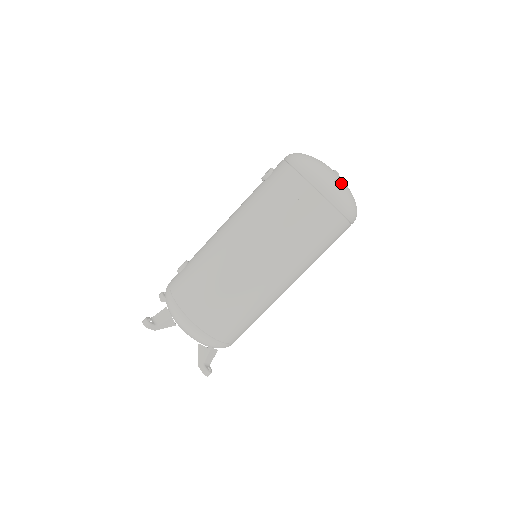
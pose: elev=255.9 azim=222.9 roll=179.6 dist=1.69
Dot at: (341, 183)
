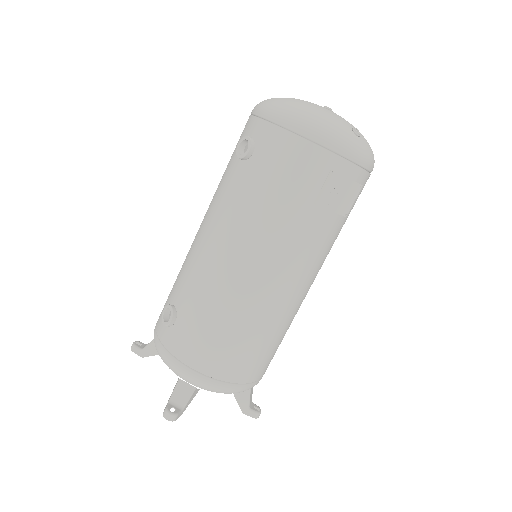
Dot at: occluded
